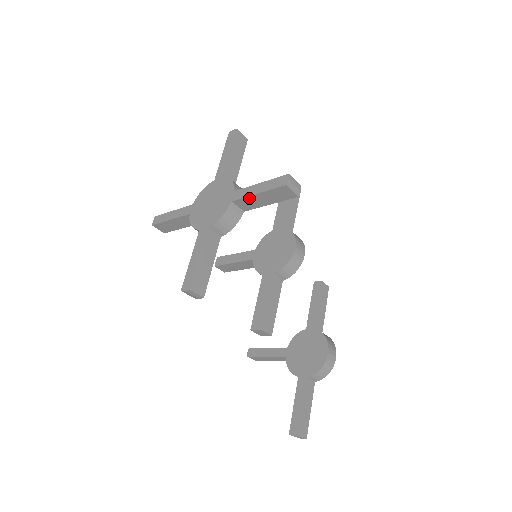
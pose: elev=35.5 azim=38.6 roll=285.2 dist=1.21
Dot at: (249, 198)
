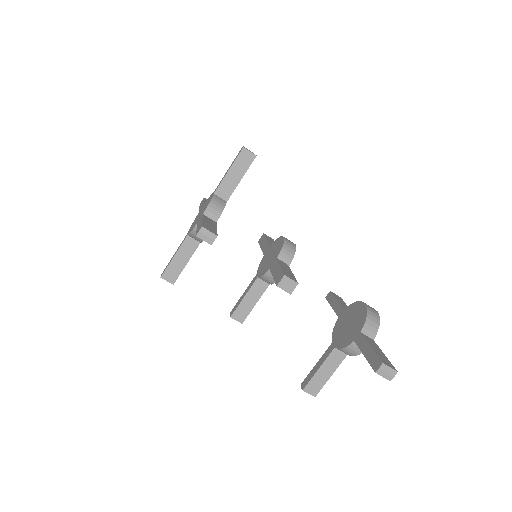
Dot at: (225, 181)
